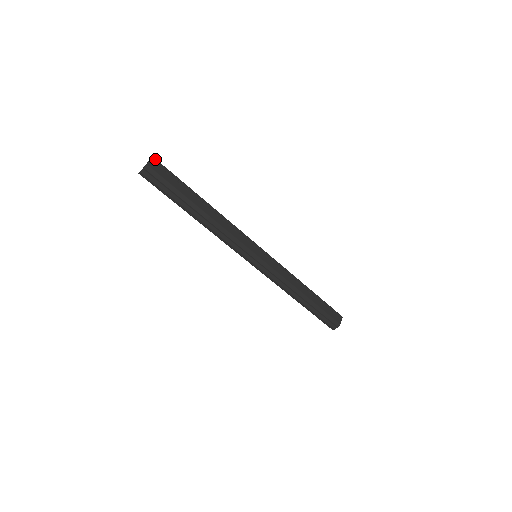
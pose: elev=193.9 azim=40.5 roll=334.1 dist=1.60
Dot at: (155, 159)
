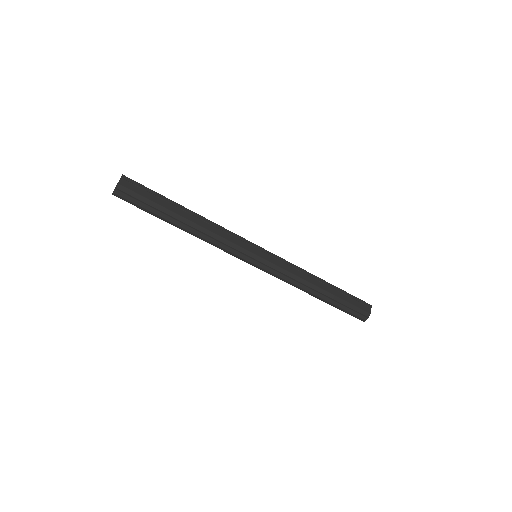
Dot at: (126, 177)
